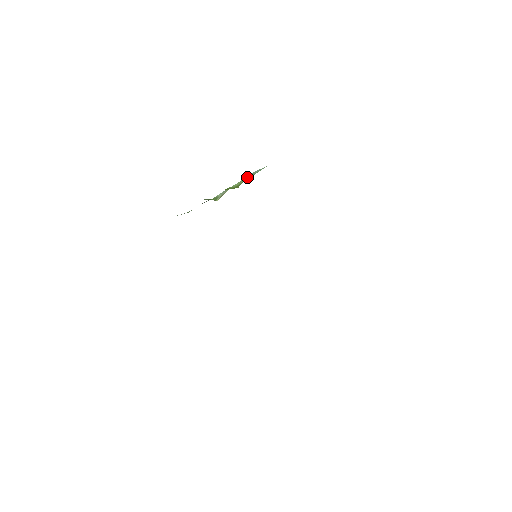
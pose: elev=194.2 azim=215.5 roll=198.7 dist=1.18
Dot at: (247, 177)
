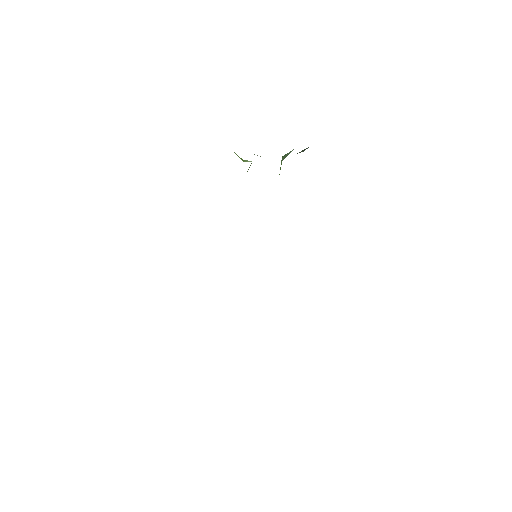
Dot at: occluded
